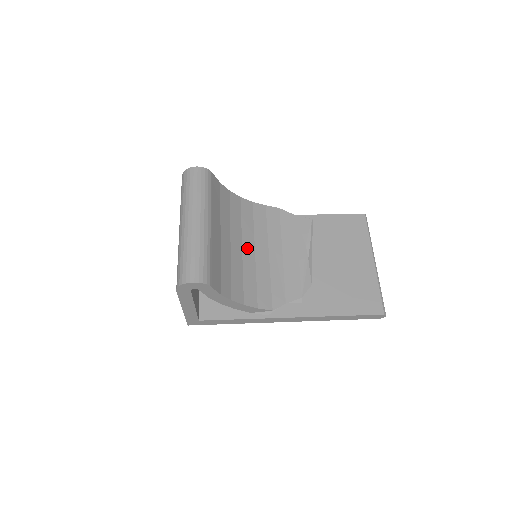
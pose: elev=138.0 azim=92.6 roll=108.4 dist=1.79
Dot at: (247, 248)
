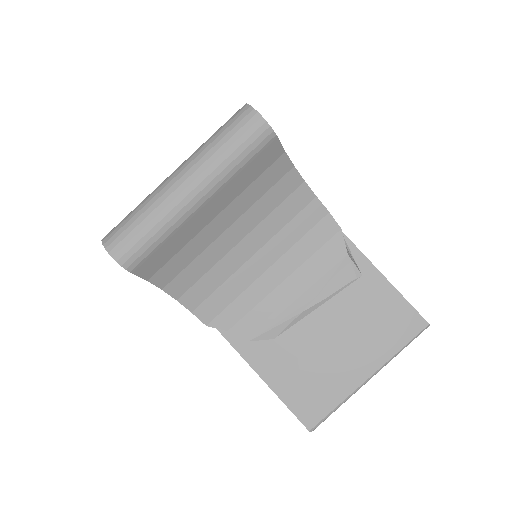
Dot at: (246, 245)
